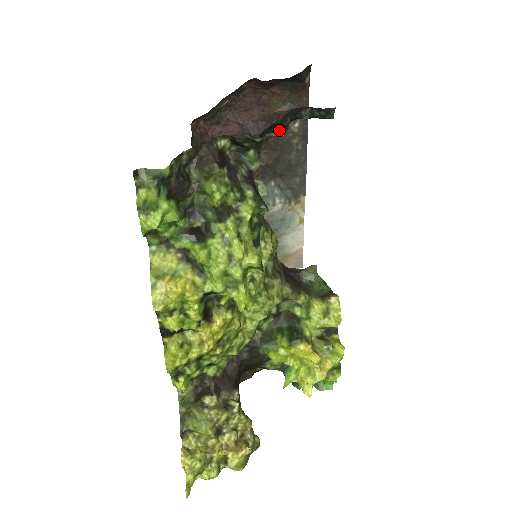
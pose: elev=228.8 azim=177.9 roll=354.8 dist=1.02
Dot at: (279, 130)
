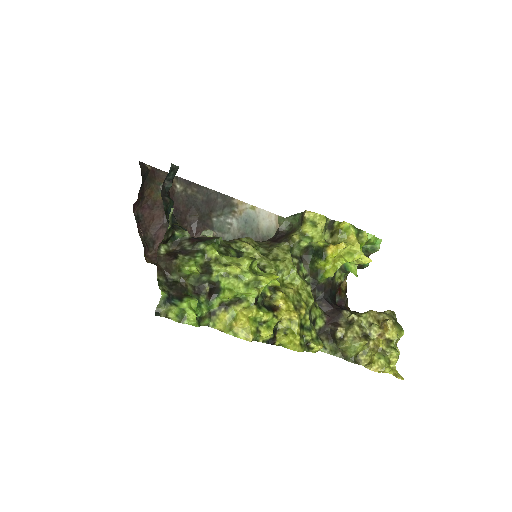
Dot at: (171, 207)
